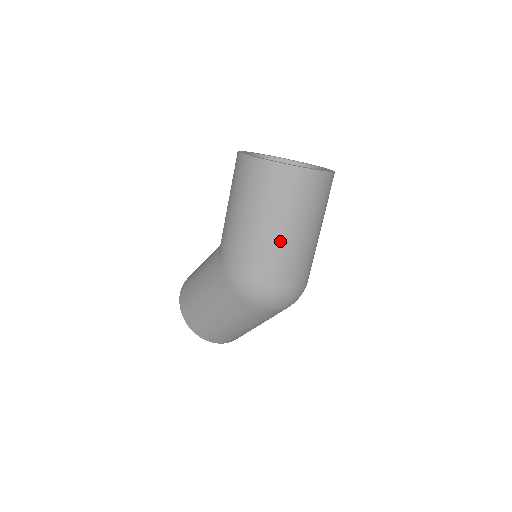
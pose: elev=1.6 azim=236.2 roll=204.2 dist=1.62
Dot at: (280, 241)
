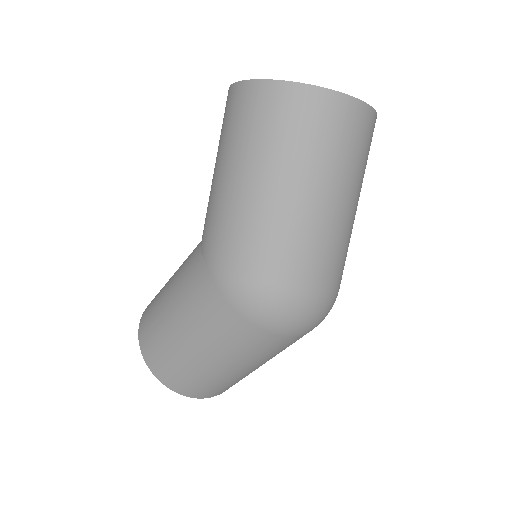
Dot at: (303, 213)
